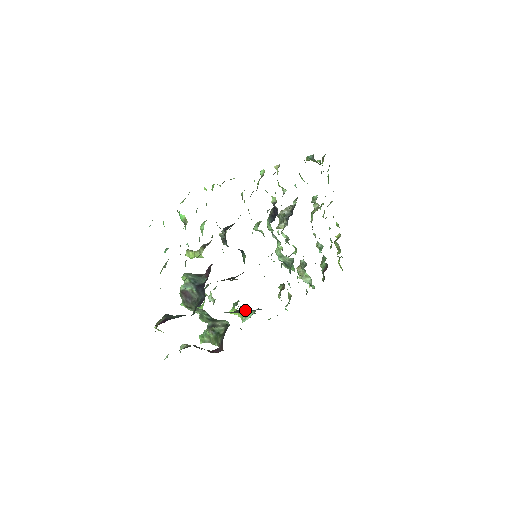
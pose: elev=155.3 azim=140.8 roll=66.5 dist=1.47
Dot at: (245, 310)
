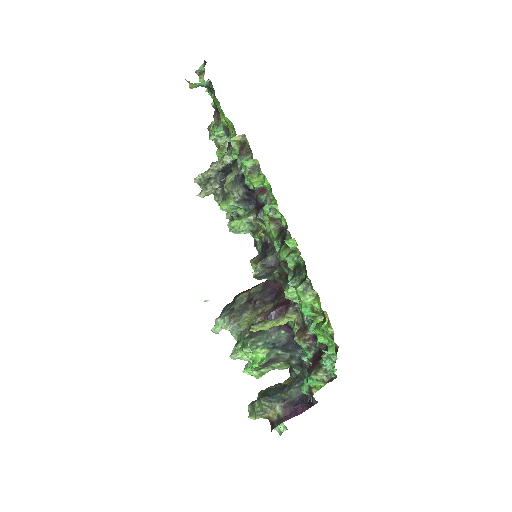
Dot at: occluded
